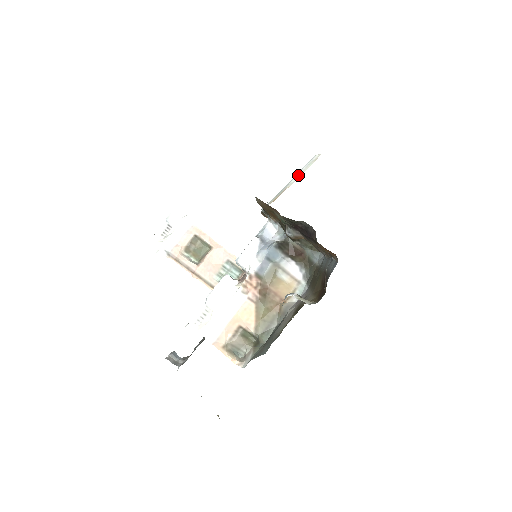
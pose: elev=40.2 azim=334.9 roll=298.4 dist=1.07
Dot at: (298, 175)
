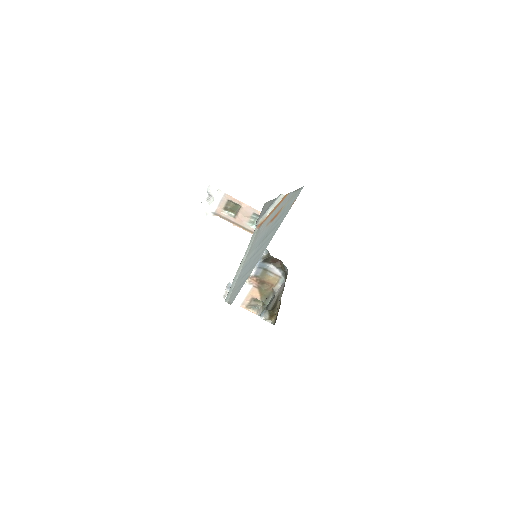
Dot at: (273, 207)
